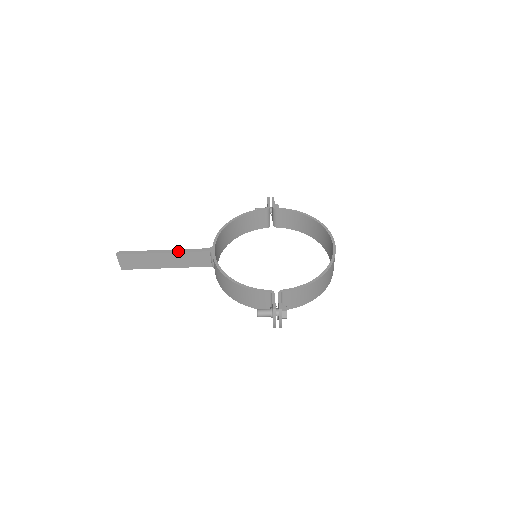
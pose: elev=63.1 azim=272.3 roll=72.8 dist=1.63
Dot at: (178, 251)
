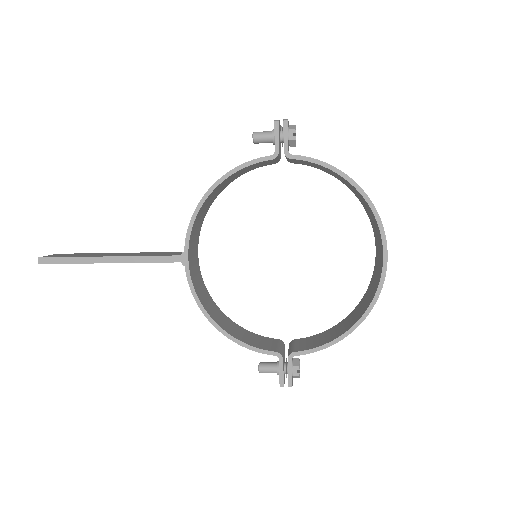
Dot at: (131, 261)
